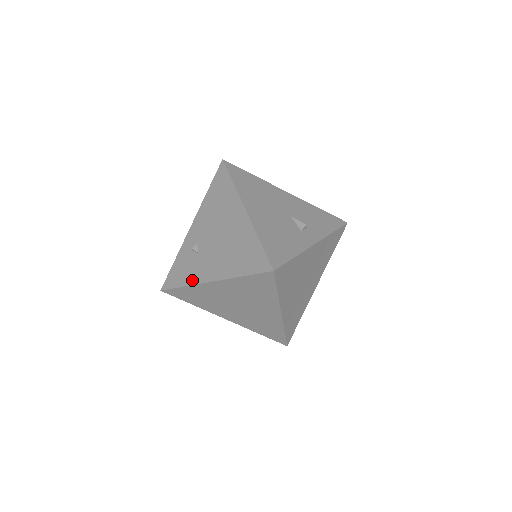
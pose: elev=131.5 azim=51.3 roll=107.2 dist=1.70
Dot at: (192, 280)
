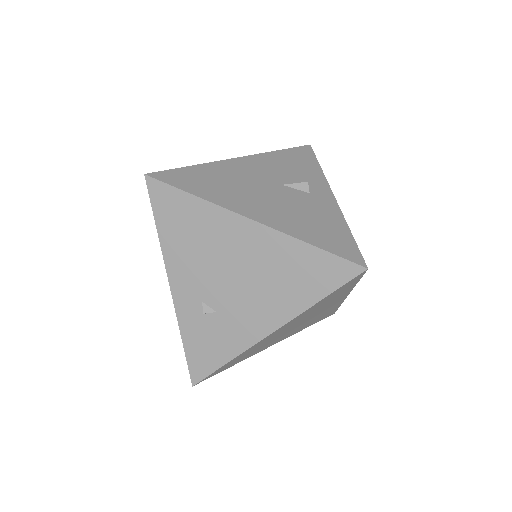
Dot at: (237, 348)
